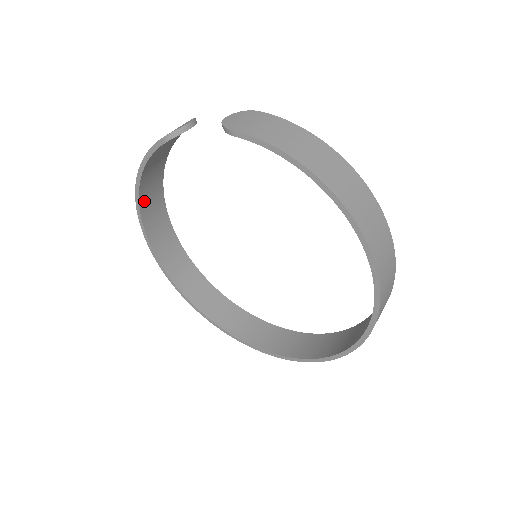
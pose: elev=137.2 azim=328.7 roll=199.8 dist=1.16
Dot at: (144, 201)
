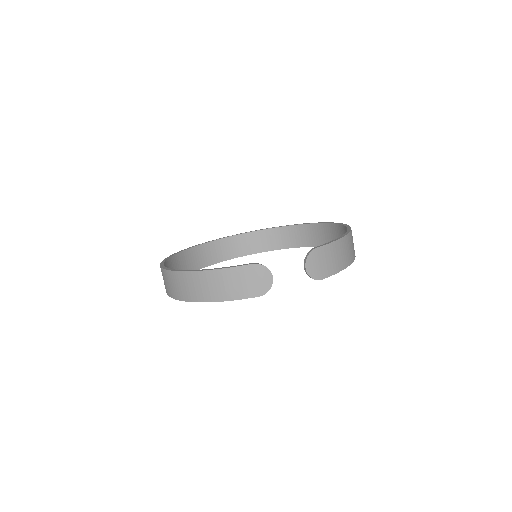
Dot at: occluded
